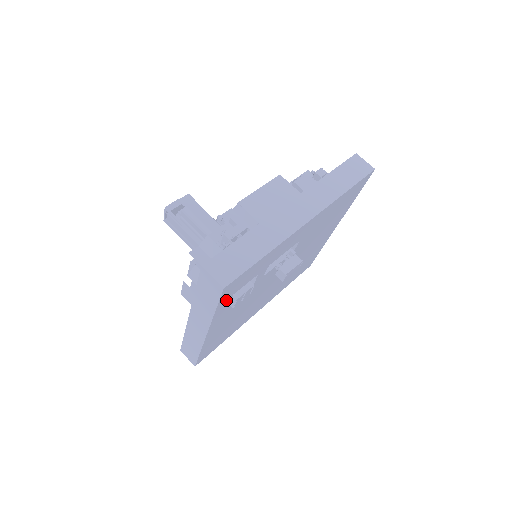
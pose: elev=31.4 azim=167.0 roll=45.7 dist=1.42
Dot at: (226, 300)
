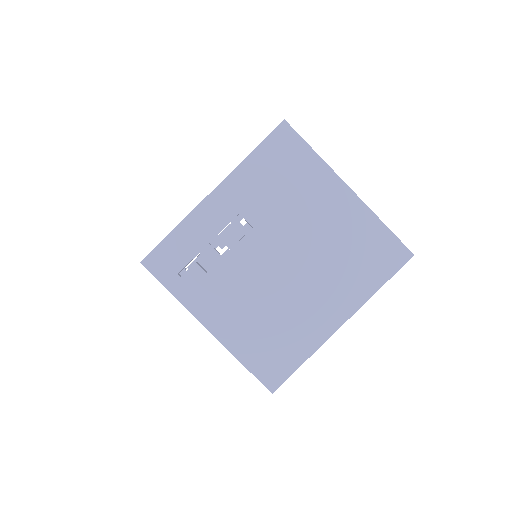
Dot at: (173, 280)
